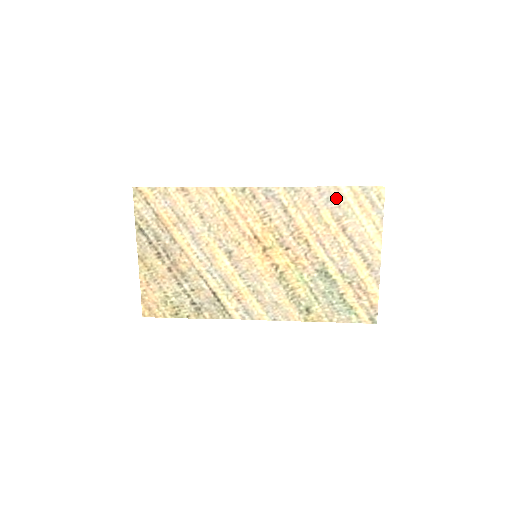
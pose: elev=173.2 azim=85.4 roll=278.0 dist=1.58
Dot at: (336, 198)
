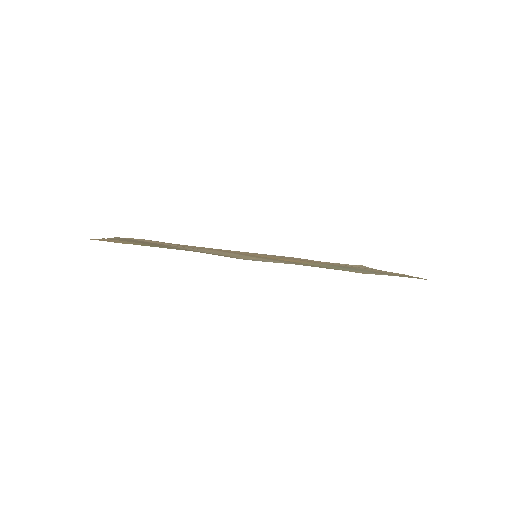
Dot at: occluded
